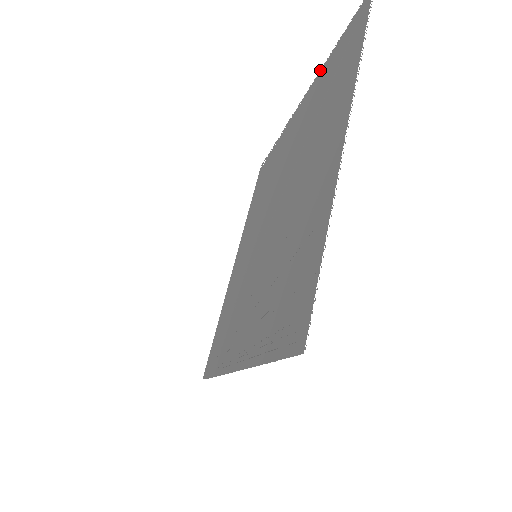
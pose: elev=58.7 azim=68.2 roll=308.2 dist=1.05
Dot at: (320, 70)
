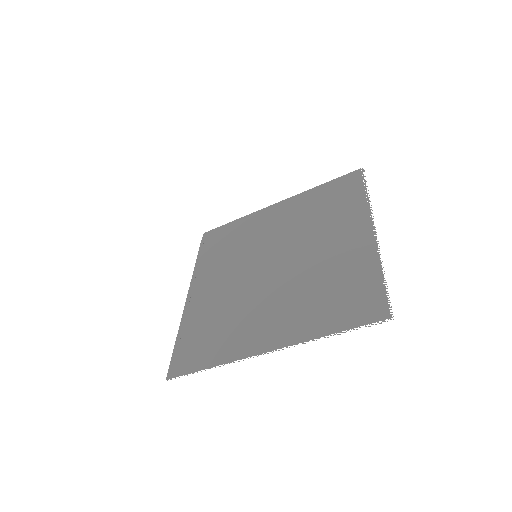
Dot at: occluded
